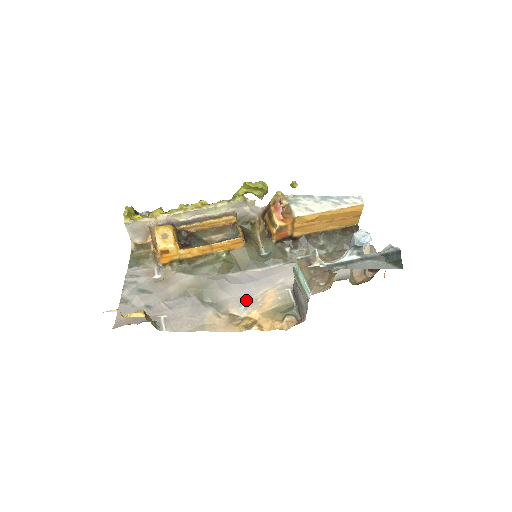
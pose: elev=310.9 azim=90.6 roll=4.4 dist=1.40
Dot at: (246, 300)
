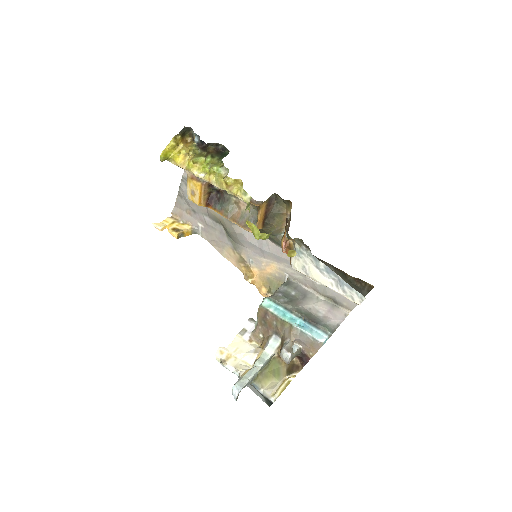
Dot at: (255, 257)
